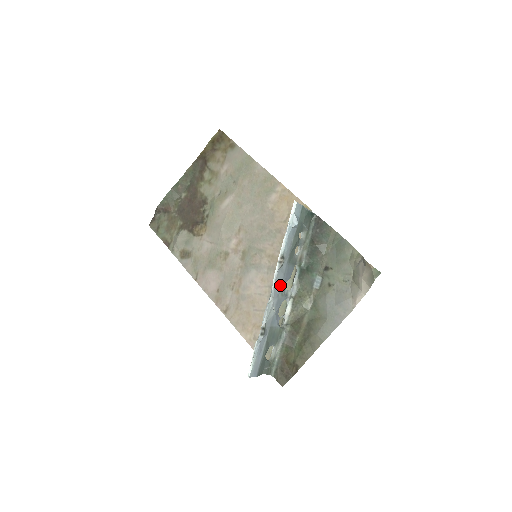
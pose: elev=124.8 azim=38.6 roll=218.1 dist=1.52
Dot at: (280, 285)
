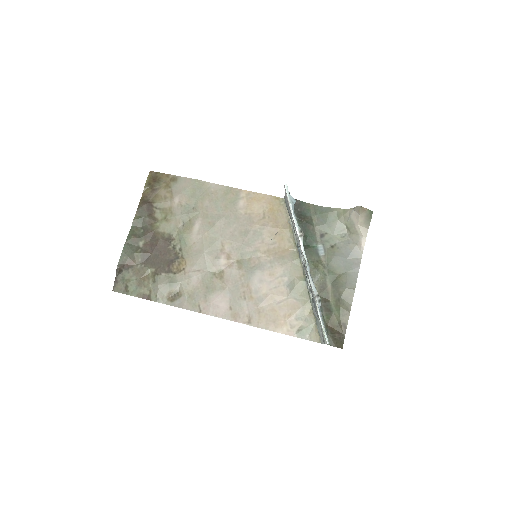
Dot at: occluded
